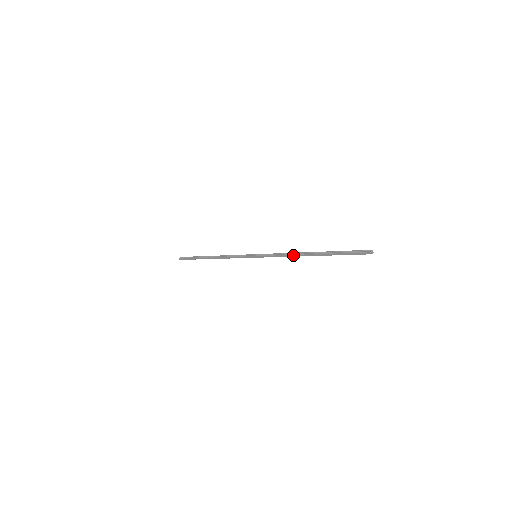
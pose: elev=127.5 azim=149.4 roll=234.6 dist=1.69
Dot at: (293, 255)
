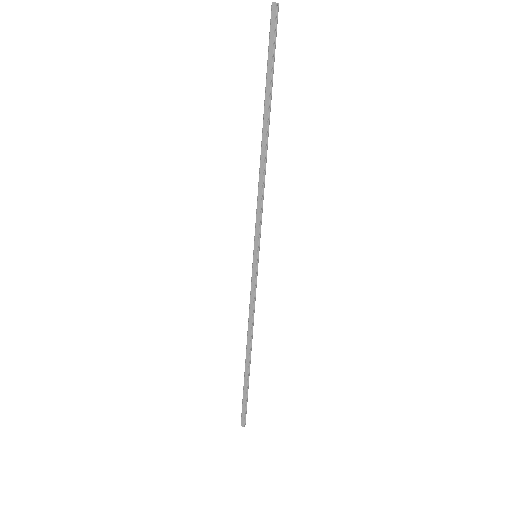
Dot at: (260, 173)
